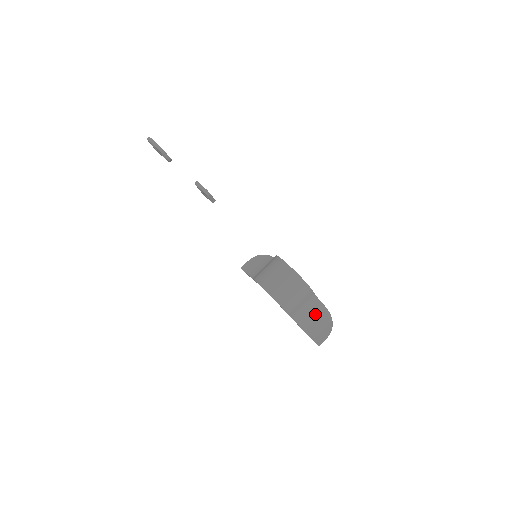
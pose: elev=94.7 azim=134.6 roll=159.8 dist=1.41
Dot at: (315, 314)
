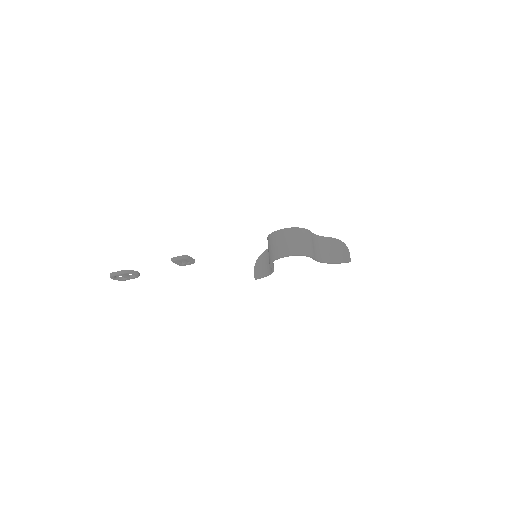
Dot at: (327, 247)
